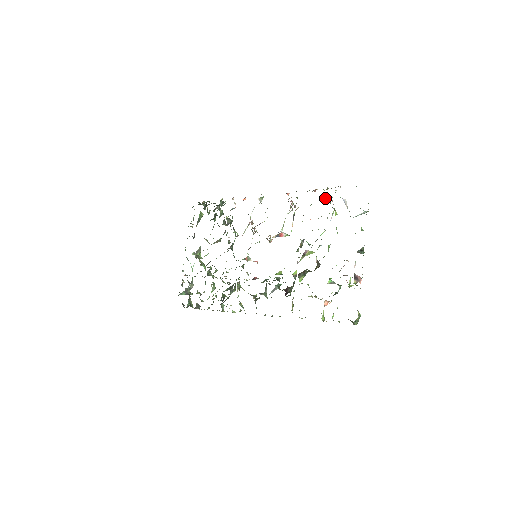
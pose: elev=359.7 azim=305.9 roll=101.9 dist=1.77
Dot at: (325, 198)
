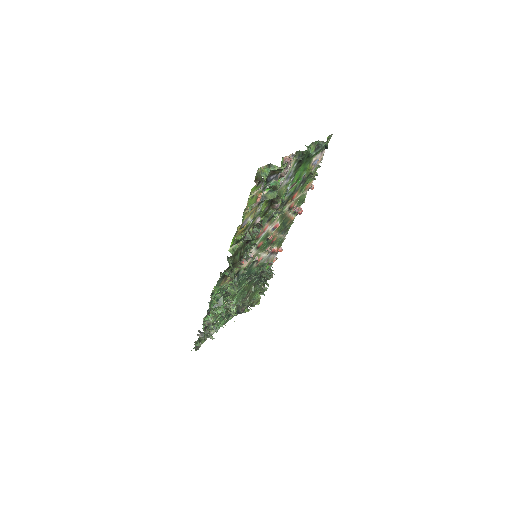
Dot at: (311, 177)
